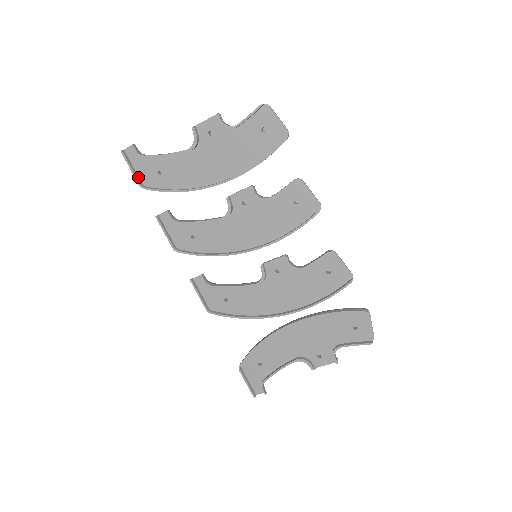
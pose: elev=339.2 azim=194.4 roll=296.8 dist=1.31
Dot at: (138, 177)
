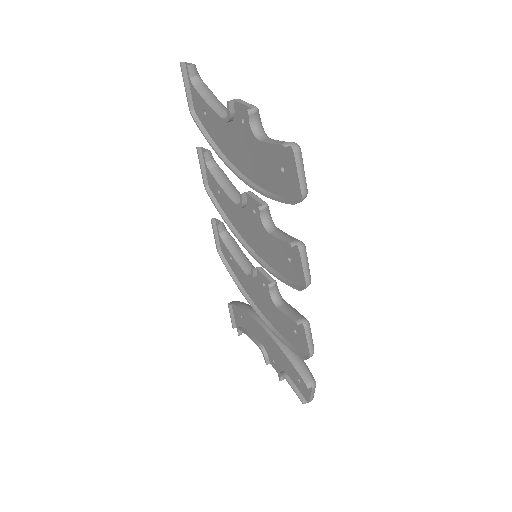
Dot at: (191, 99)
